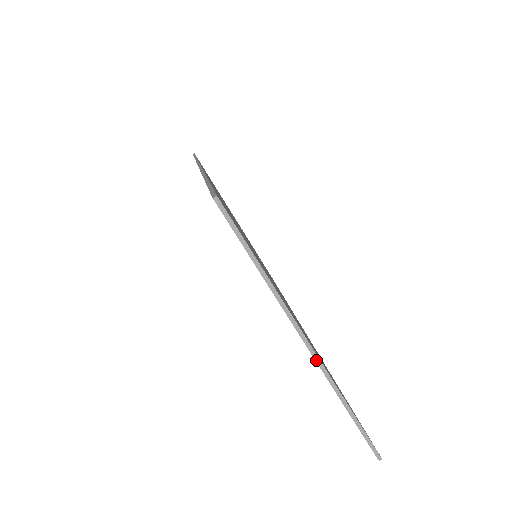
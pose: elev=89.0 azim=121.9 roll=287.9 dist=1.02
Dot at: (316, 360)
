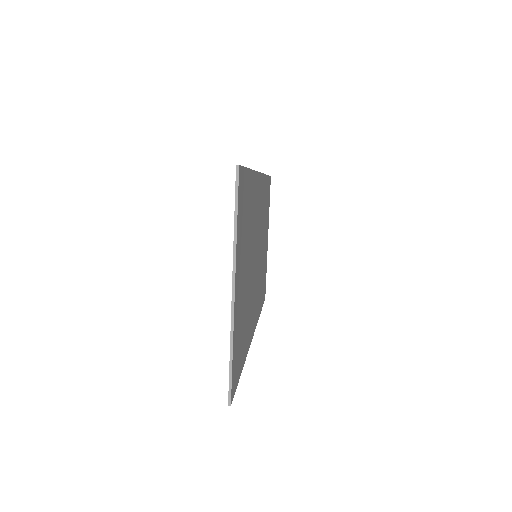
Dot at: (232, 304)
